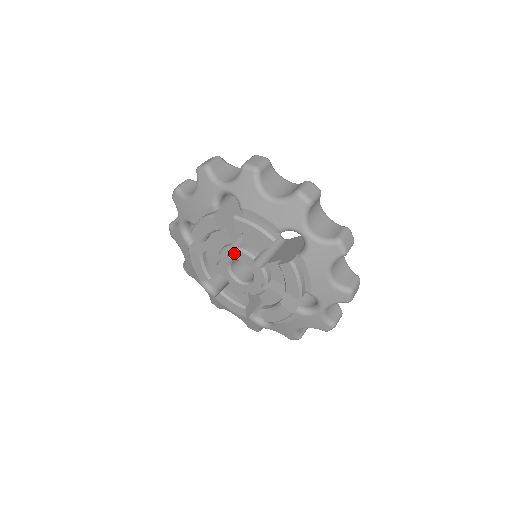
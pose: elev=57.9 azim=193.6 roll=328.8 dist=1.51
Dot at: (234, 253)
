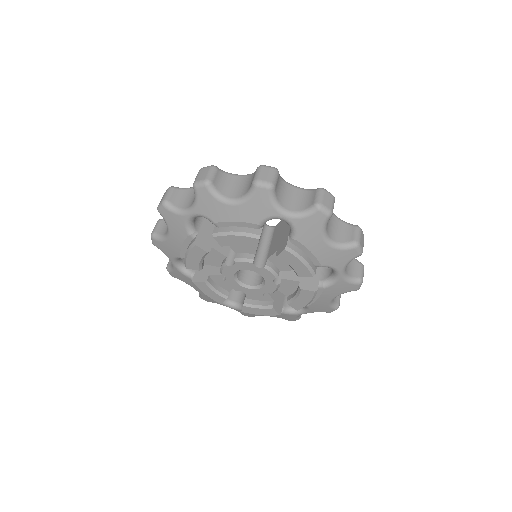
Dot at: (257, 267)
